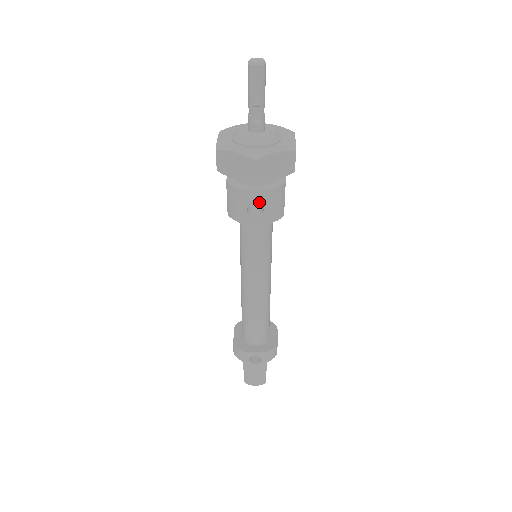
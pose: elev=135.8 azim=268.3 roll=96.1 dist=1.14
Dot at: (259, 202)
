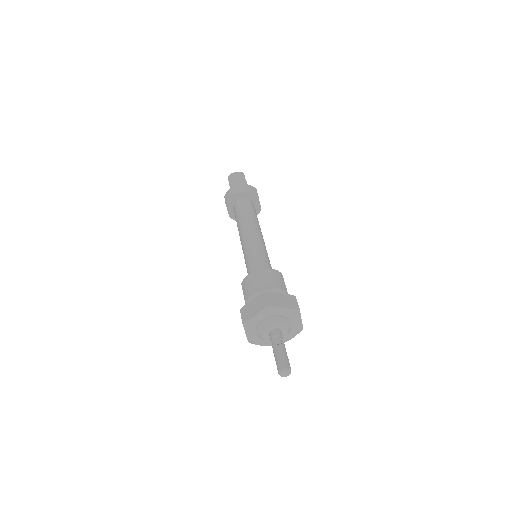
Dot at: occluded
